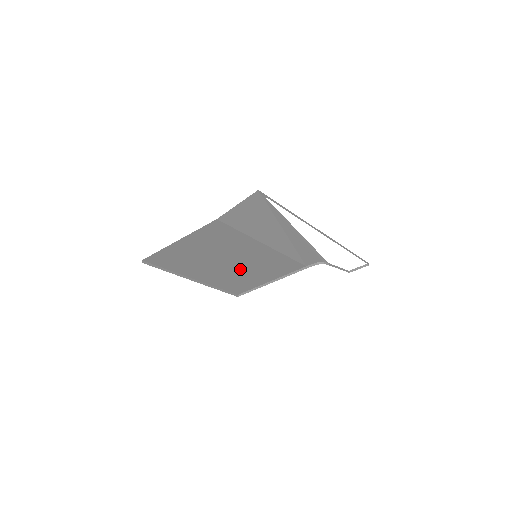
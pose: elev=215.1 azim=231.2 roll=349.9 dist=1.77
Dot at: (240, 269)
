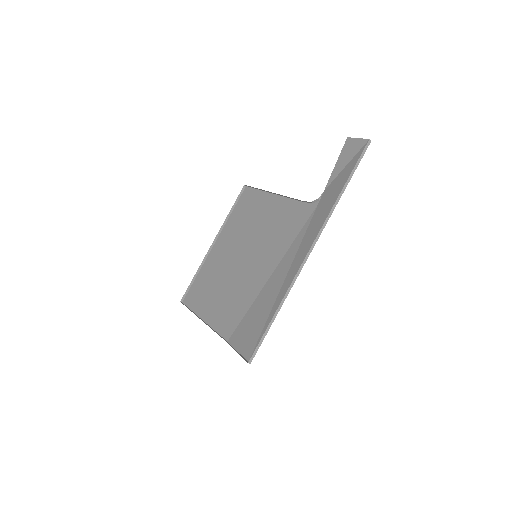
Dot at: (244, 237)
